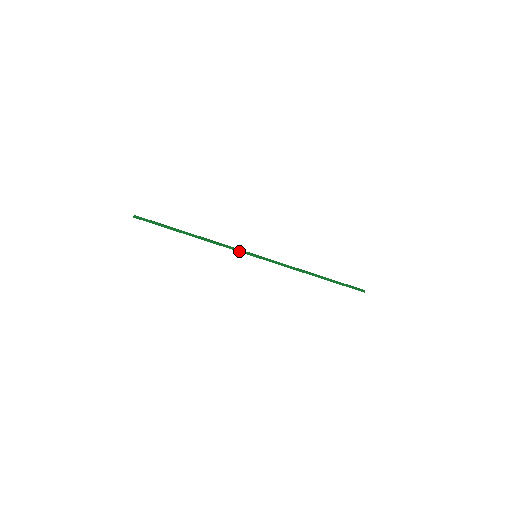
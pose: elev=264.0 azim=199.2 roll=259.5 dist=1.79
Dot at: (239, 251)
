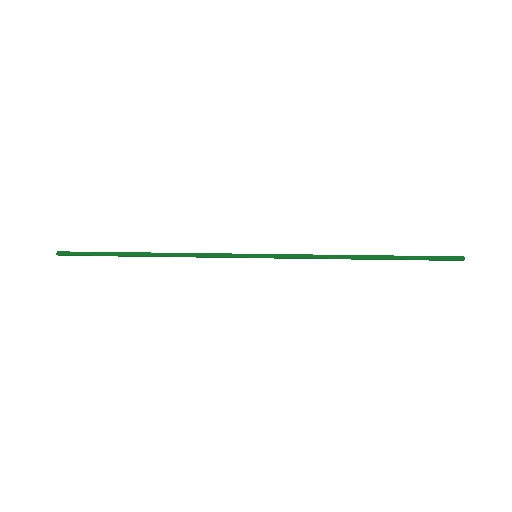
Dot at: (226, 256)
